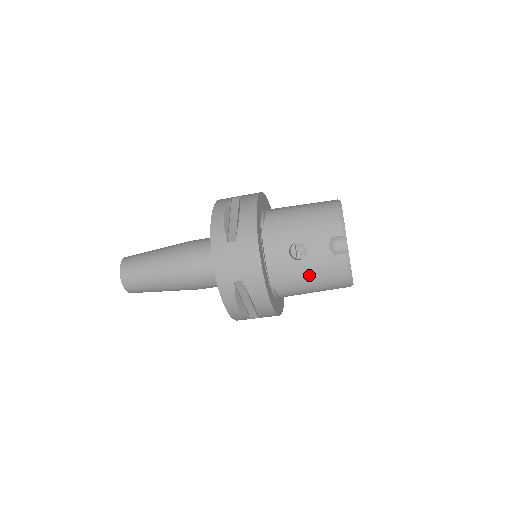
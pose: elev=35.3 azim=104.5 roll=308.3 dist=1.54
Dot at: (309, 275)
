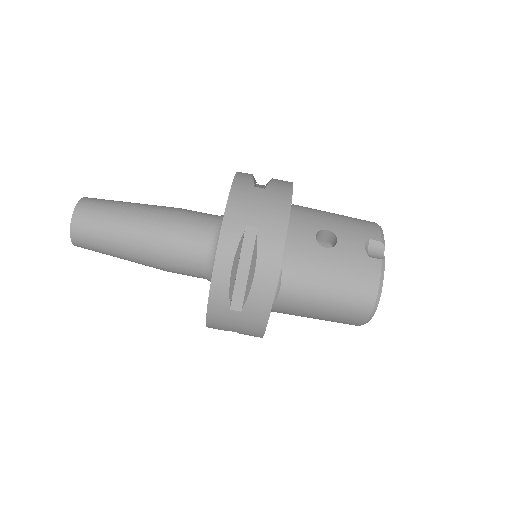
Dot at: (332, 270)
